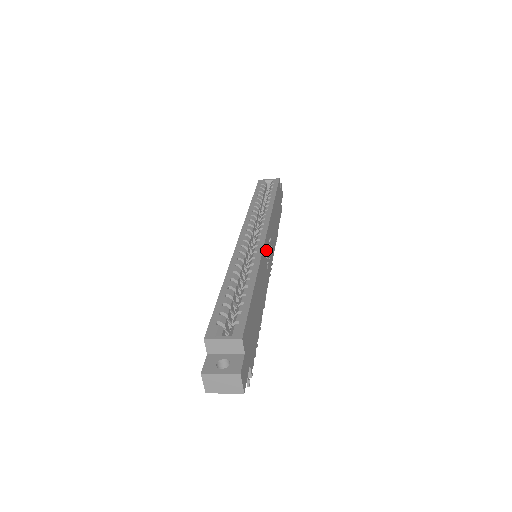
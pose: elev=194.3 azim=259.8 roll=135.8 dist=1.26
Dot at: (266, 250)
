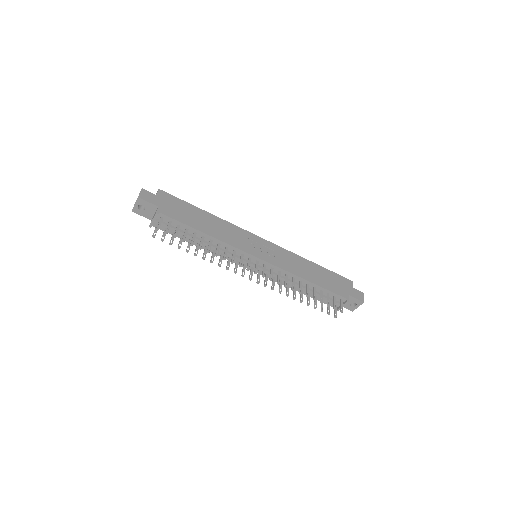
Dot at: (254, 240)
